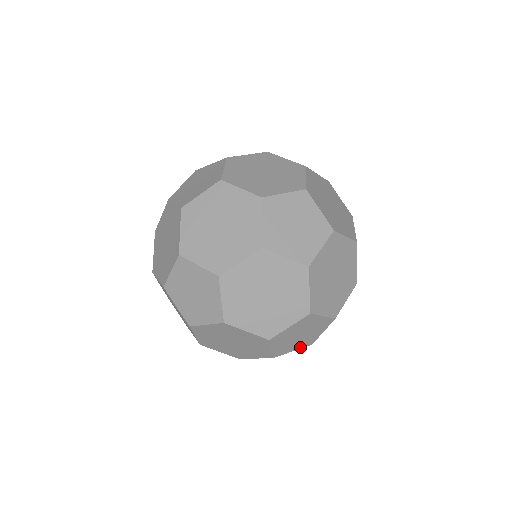
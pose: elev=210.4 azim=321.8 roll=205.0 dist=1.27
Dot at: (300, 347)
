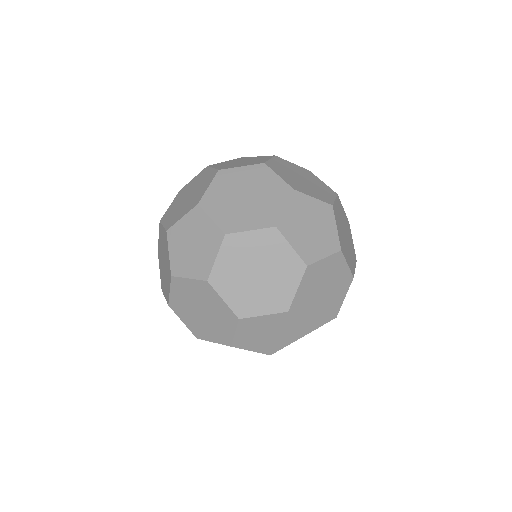
Dot at: (259, 350)
